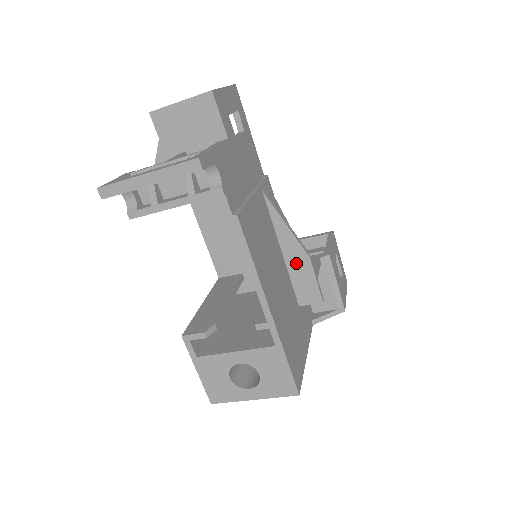
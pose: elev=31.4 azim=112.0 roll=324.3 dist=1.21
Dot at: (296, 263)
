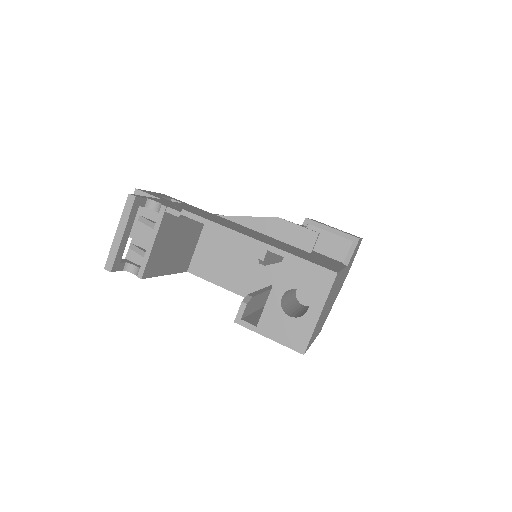
Dot at: (277, 230)
